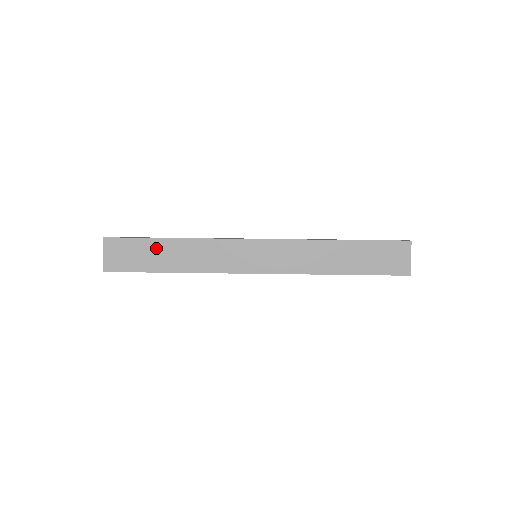
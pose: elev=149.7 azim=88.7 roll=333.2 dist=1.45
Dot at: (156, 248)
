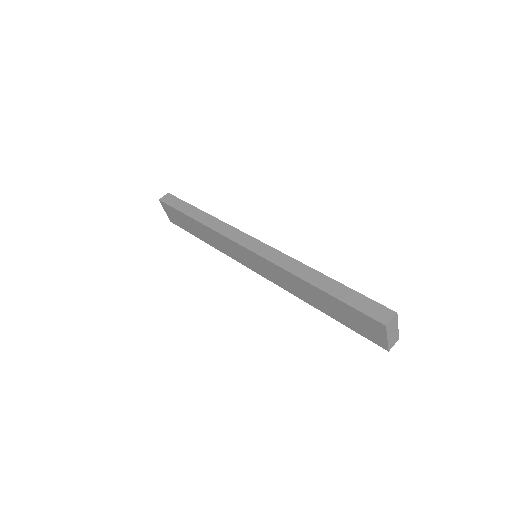
Dot at: (189, 221)
